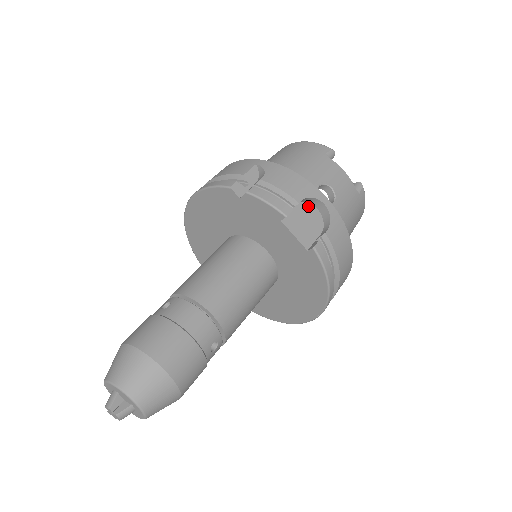
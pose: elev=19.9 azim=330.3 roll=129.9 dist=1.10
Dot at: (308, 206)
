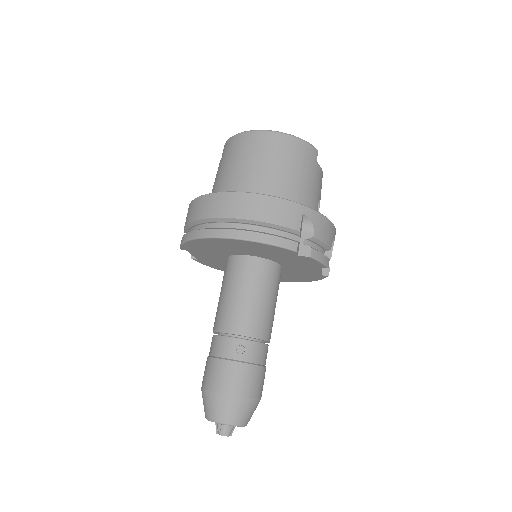
Dot at: occluded
